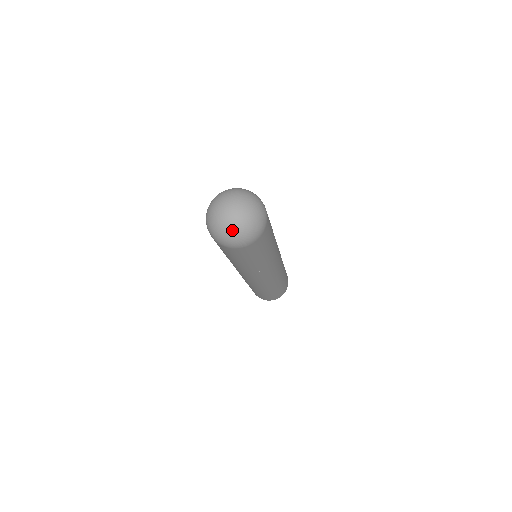
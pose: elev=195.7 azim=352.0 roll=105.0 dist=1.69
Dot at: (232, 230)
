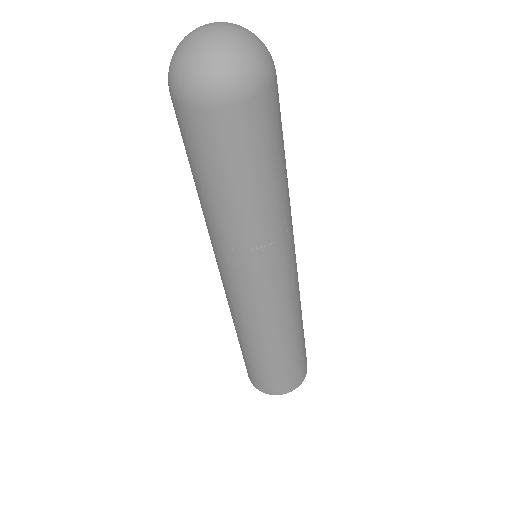
Dot at: (241, 43)
